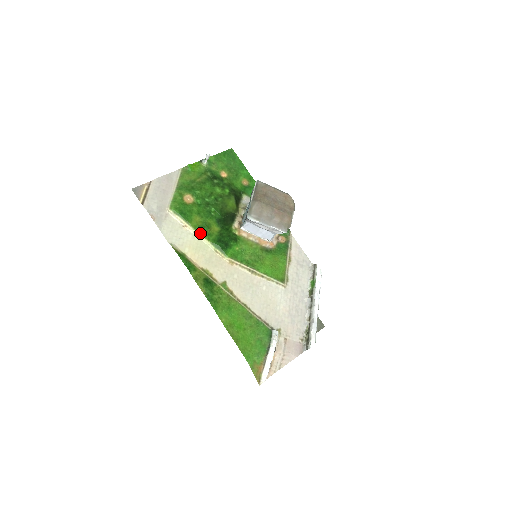
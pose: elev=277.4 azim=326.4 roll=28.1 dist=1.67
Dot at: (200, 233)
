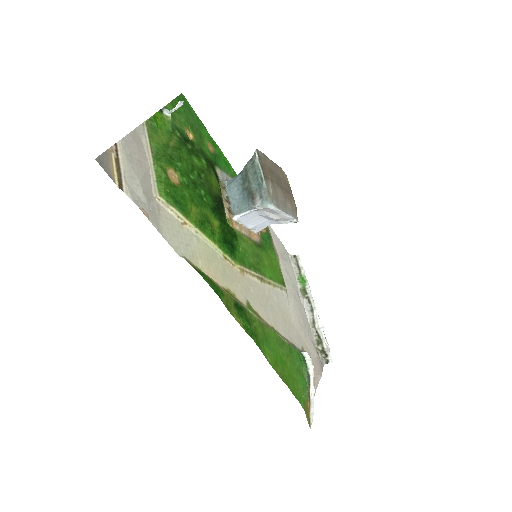
Dot at: (204, 232)
